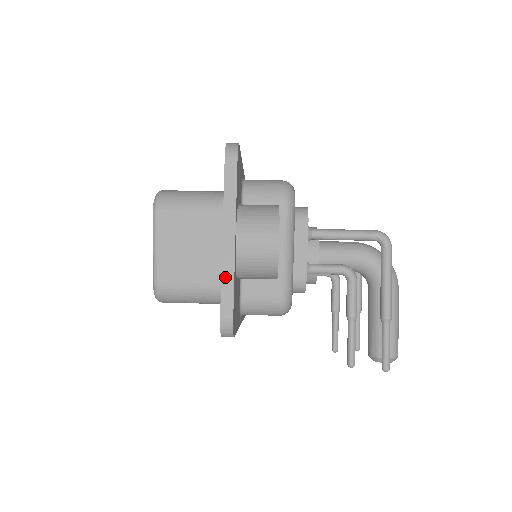
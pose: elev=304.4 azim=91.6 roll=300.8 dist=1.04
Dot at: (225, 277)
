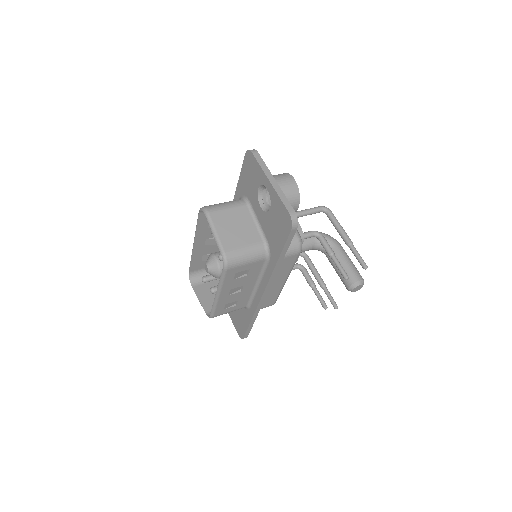
Dot at: (281, 197)
